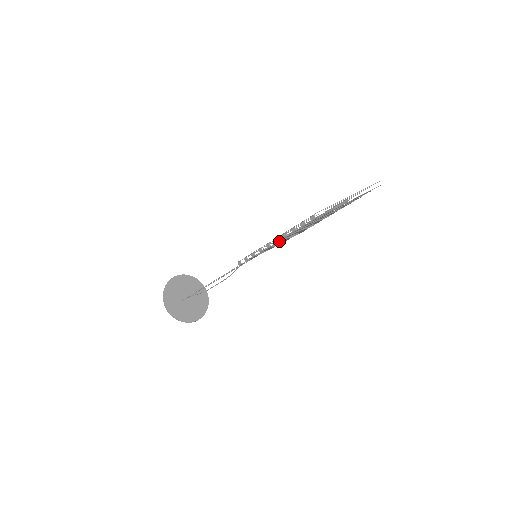
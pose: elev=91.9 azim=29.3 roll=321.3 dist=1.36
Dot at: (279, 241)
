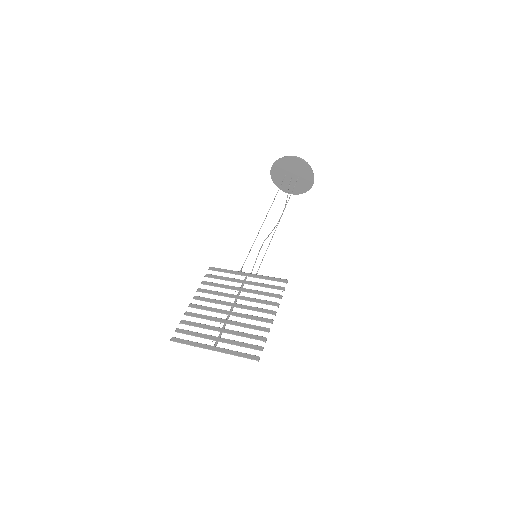
Dot at: occluded
